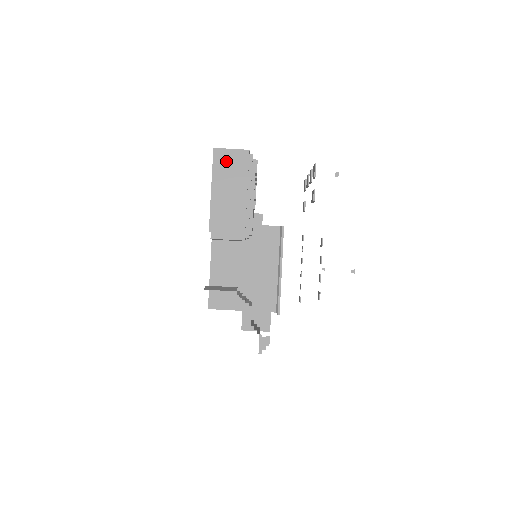
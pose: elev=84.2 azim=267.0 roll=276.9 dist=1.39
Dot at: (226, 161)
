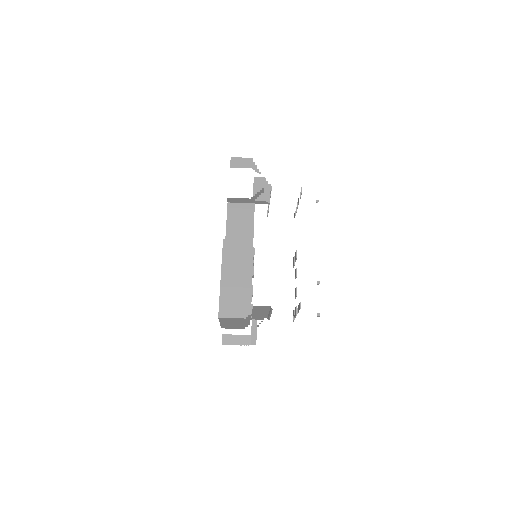
Dot at: (229, 320)
